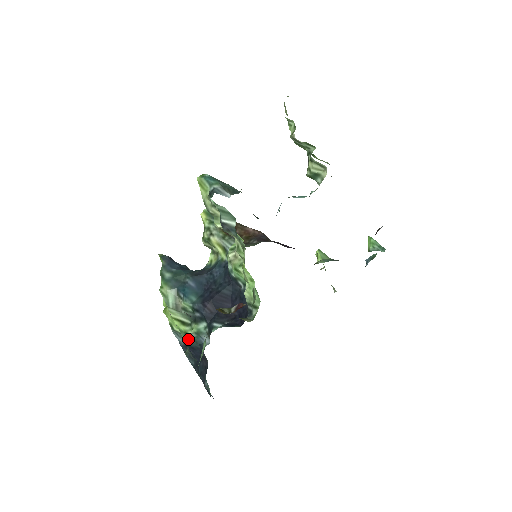
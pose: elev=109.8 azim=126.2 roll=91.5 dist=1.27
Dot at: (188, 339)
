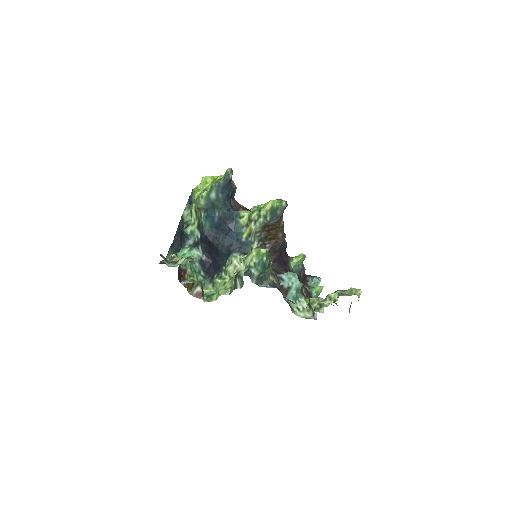
Dot at: (184, 230)
